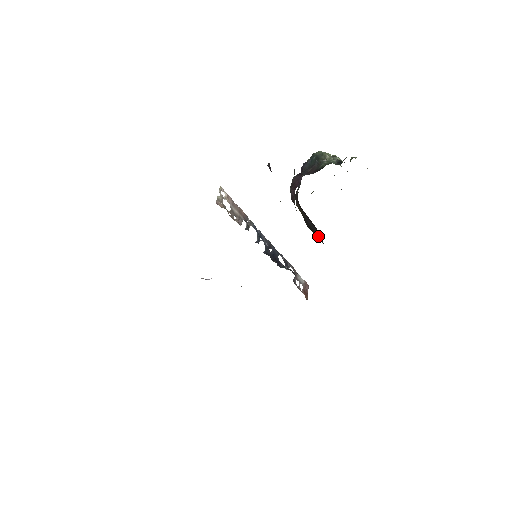
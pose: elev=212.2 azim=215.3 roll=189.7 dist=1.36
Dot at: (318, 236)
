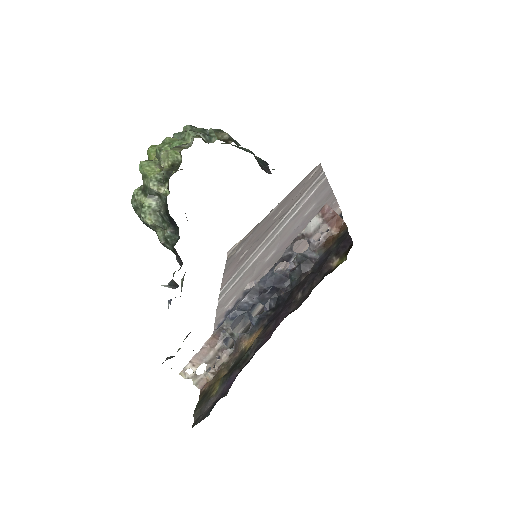
Dot at: occluded
